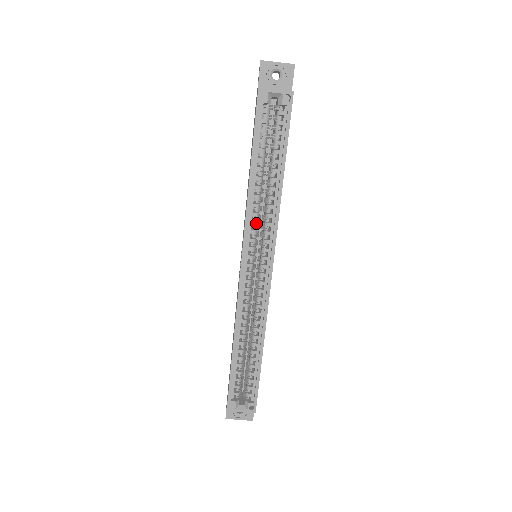
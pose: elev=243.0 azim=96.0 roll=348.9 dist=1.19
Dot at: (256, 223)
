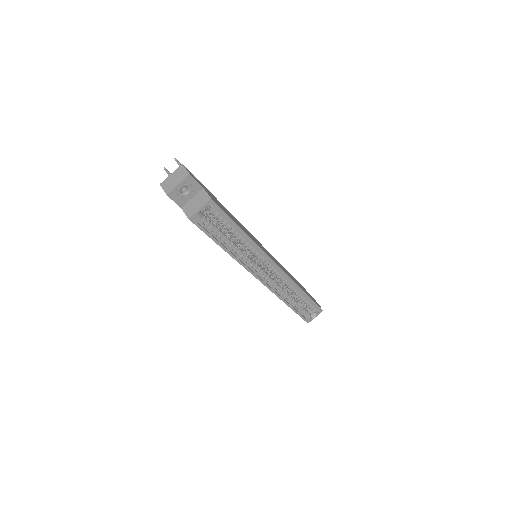
Dot at: (250, 261)
